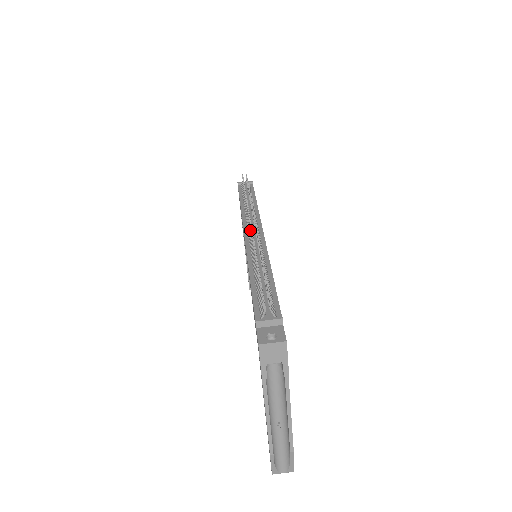
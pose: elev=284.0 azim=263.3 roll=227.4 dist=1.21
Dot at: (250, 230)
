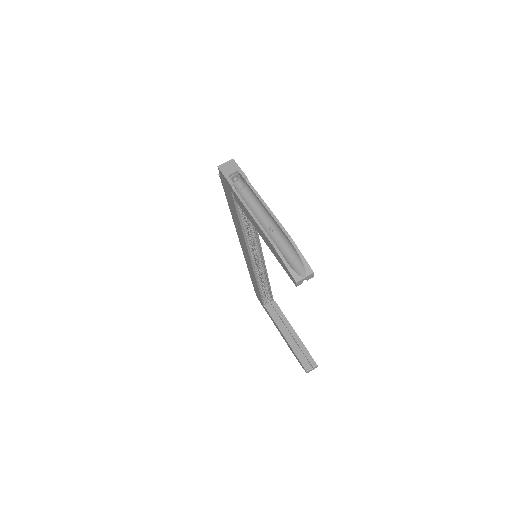
Dot at: occluded
